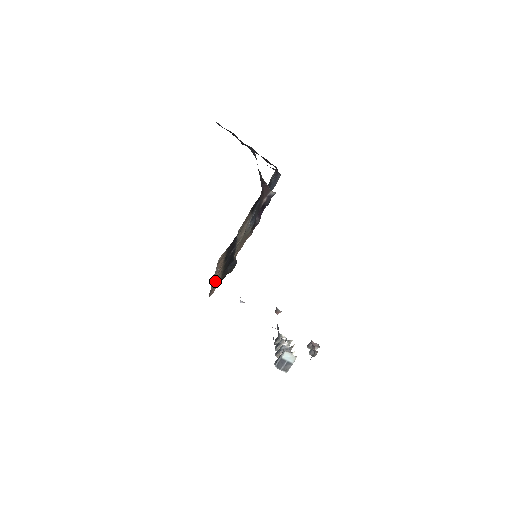
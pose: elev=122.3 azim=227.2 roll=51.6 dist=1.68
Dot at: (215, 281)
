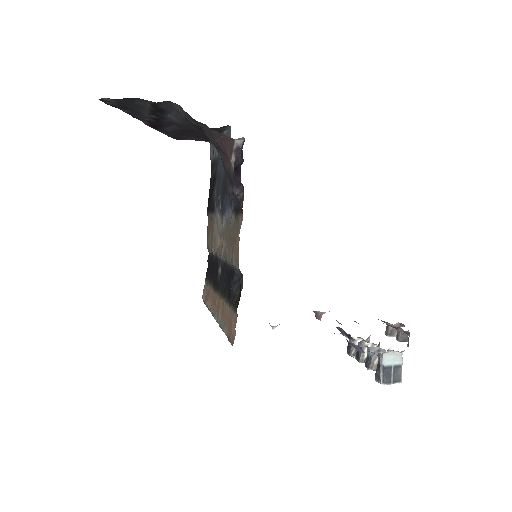
Dot at: (223, 320)
